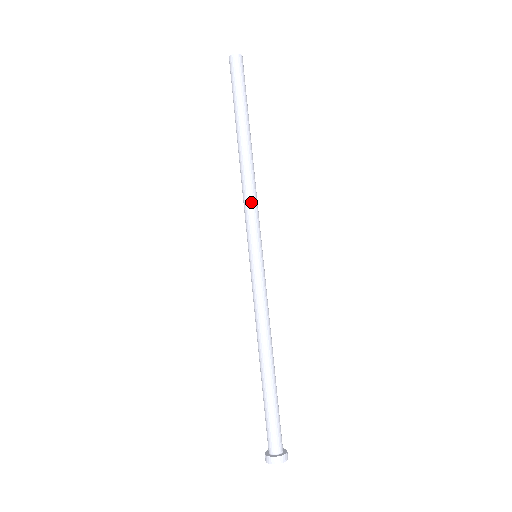
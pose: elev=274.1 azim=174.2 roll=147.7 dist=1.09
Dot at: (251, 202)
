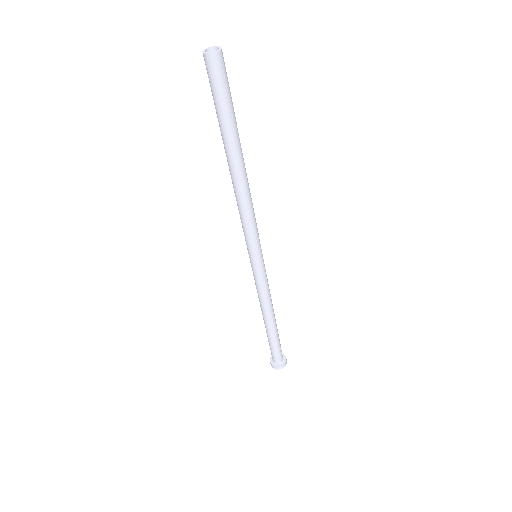
Dot at: (251, 220)
